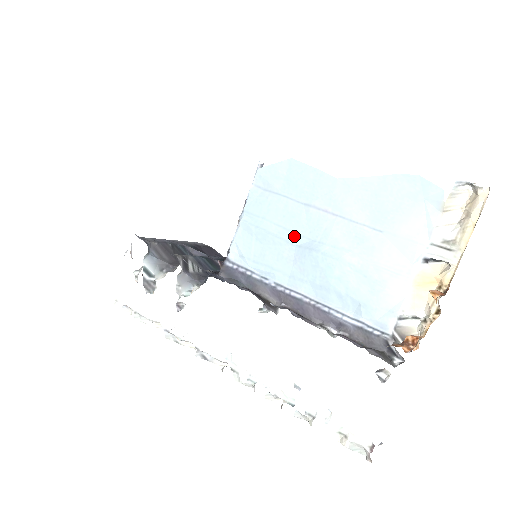
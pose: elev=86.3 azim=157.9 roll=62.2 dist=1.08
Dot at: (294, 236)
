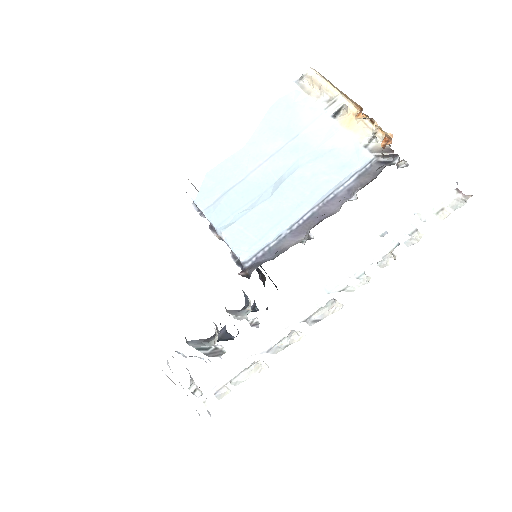
Dot at: (262, 196)
